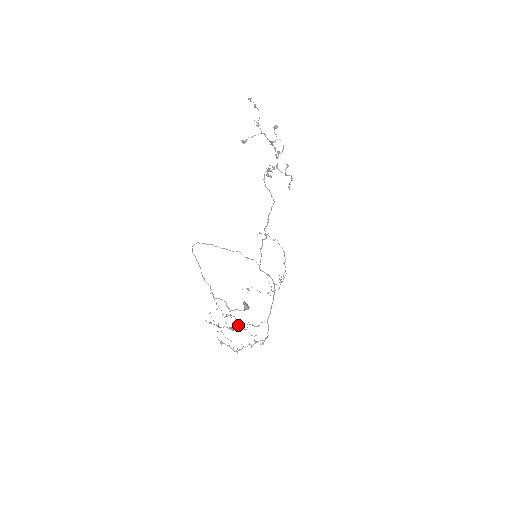
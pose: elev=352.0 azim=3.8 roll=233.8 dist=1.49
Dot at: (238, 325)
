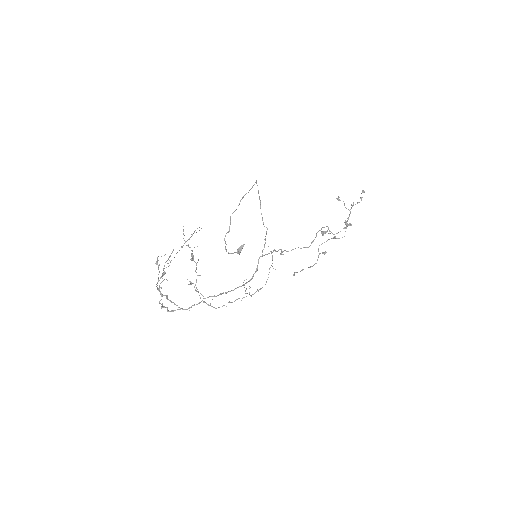
Dot at: occluded
